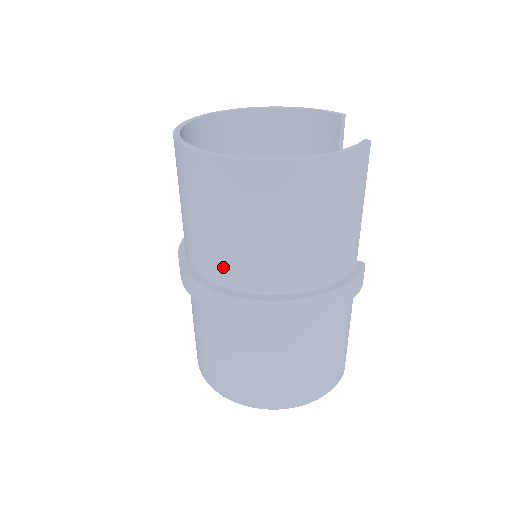
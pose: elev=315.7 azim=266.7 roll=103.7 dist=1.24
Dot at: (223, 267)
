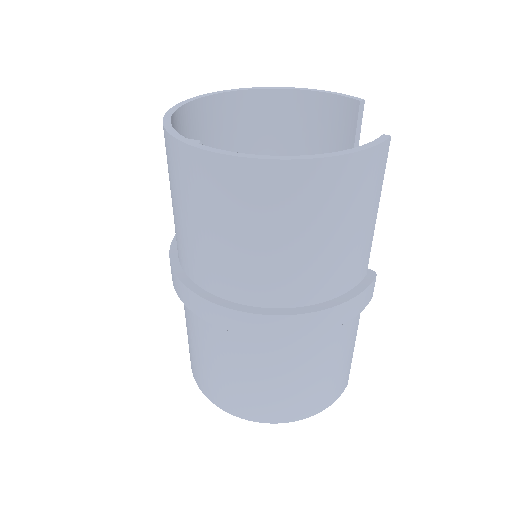
Dot at: (214, 274)
